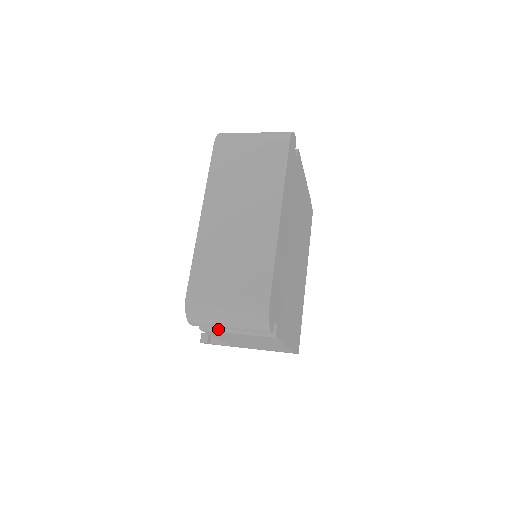
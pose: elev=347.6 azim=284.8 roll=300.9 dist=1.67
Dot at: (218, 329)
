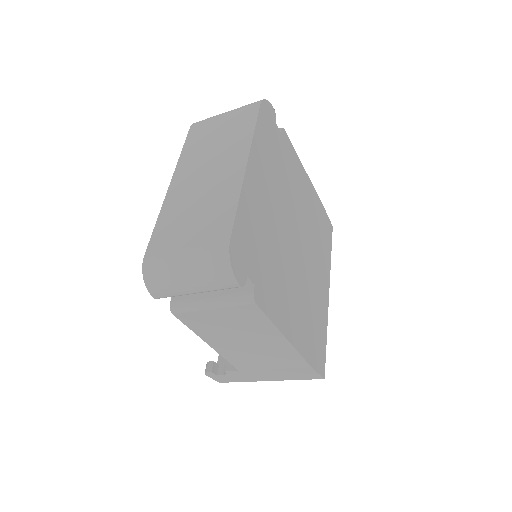
Dot at: (190, 307)
